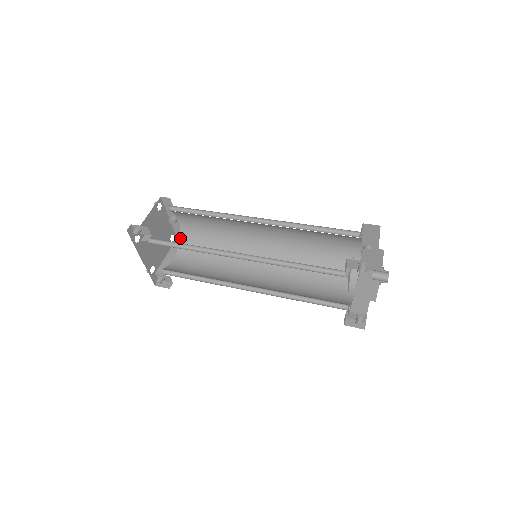
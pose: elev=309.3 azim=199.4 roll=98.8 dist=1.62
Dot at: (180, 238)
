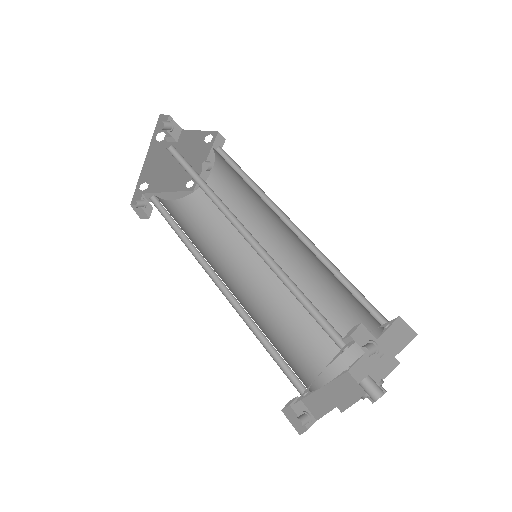
Dot at: (197, 189)
